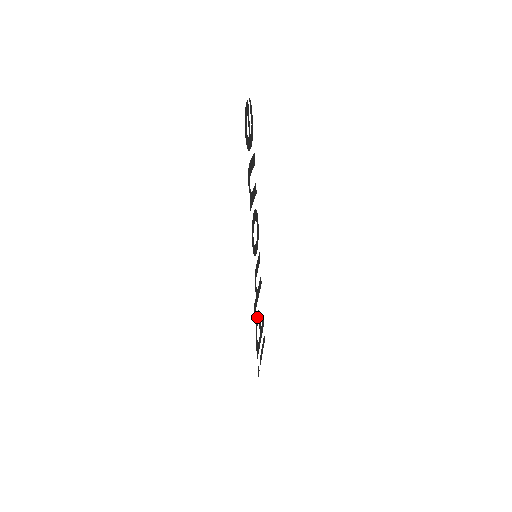
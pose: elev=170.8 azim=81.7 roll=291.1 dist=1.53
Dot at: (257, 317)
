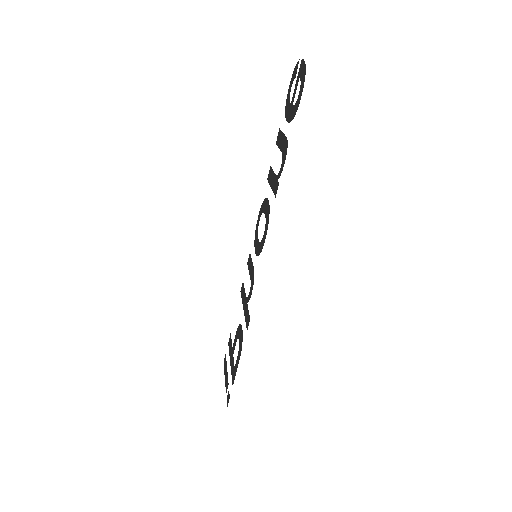
Dot at: (240, 332)
